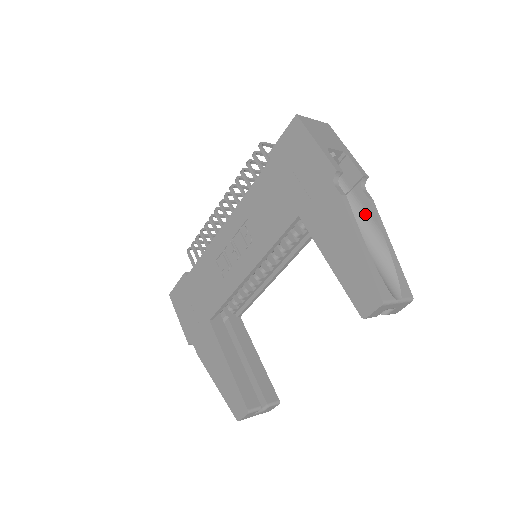
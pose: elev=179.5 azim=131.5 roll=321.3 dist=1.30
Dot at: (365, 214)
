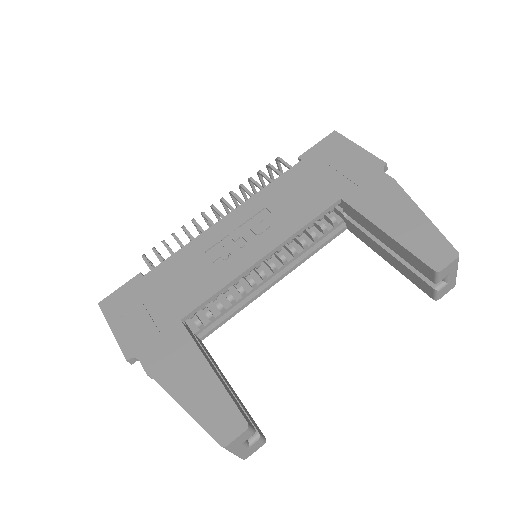
Dot at: occluded
